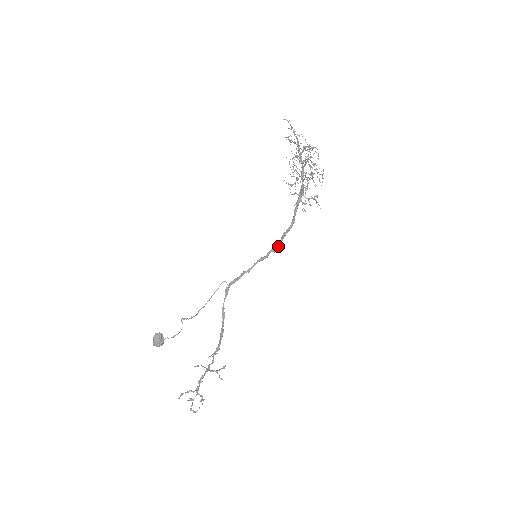
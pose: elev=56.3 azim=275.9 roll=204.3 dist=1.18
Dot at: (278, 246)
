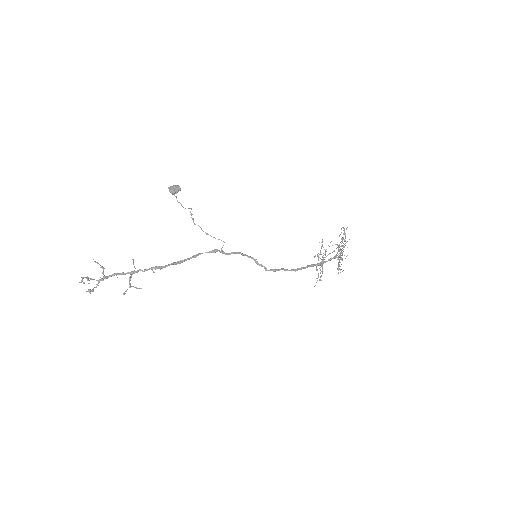
Dot at: (271, 270)
